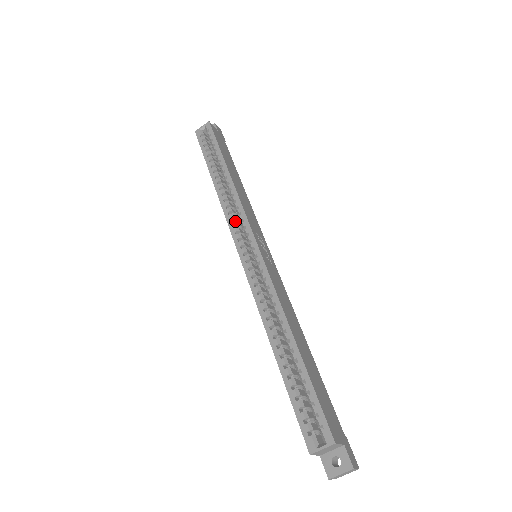
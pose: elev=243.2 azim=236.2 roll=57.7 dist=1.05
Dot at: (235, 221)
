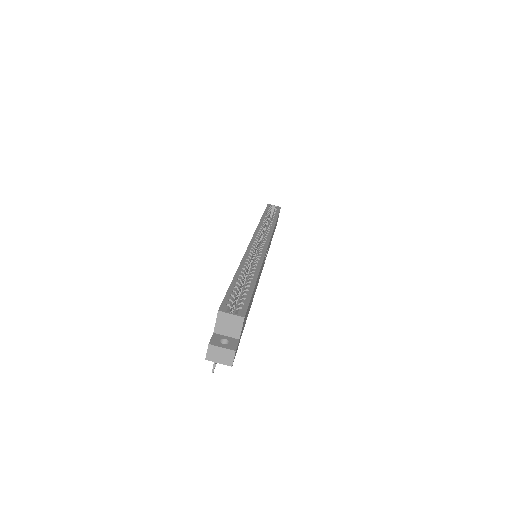
Dot at: (261, 233)
